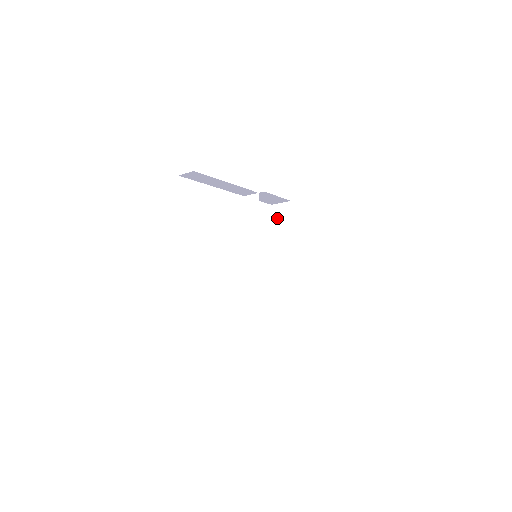
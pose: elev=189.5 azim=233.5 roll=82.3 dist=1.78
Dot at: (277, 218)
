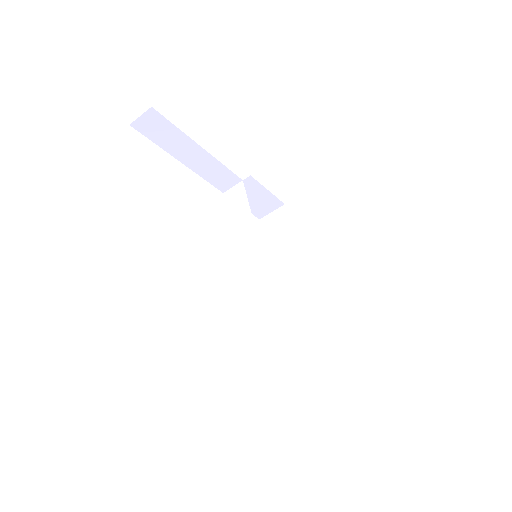
Dot at: (271, 230)
